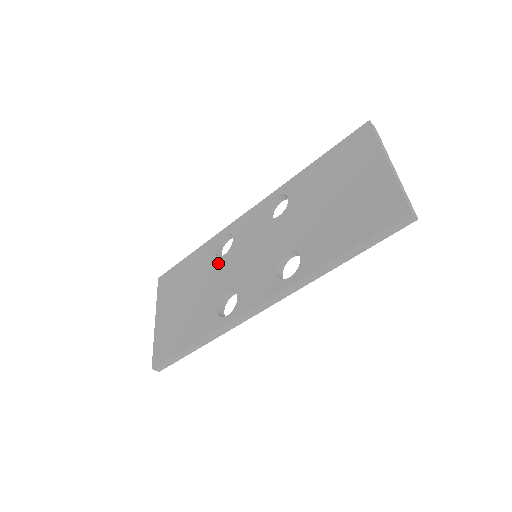
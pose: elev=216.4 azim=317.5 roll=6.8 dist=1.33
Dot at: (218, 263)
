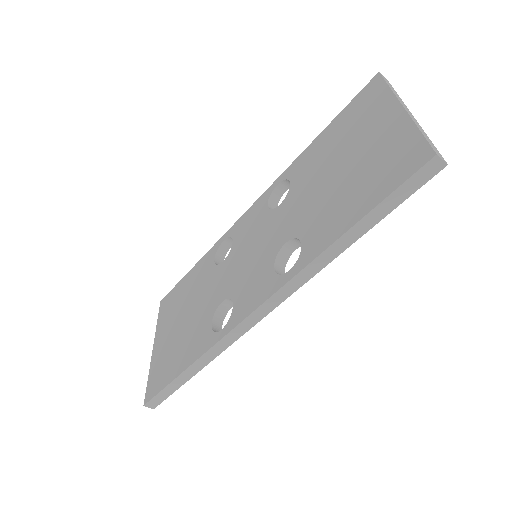
Dot at: (216, 272)
